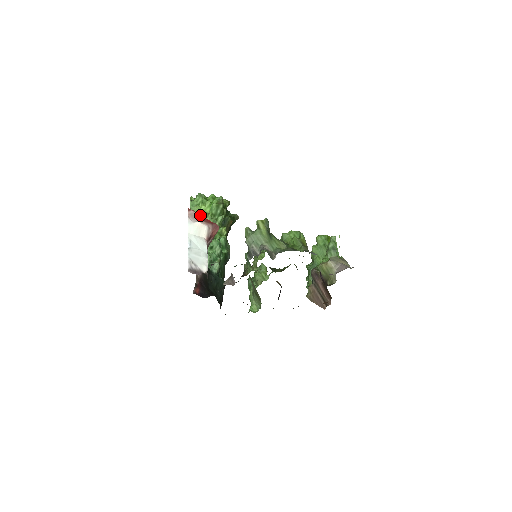
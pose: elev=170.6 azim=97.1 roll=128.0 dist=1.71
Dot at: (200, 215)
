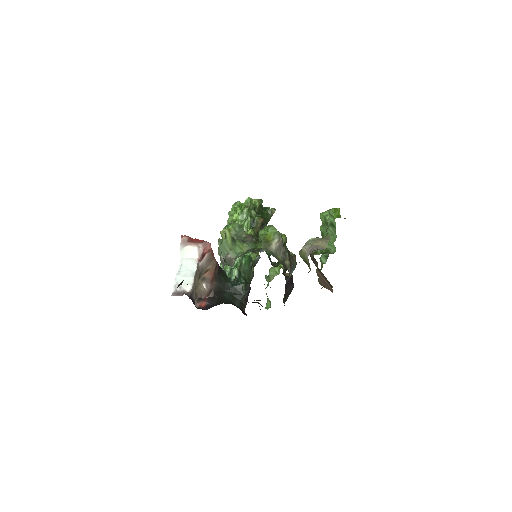
Dot at: (230, 225)
